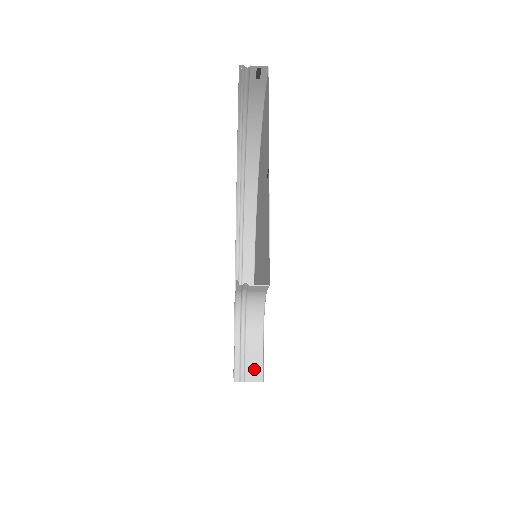
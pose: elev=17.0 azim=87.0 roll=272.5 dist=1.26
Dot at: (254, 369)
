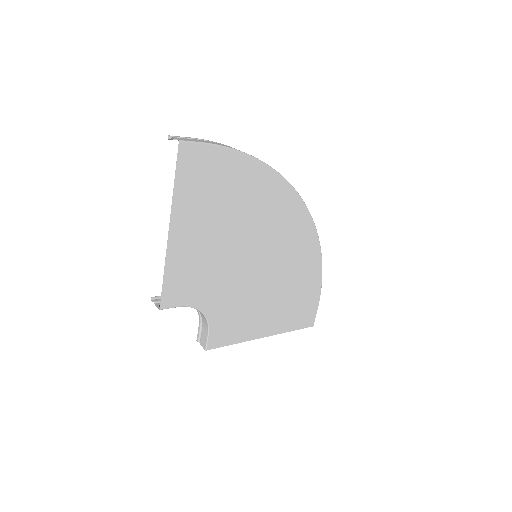
Dot at: (203, 340)
